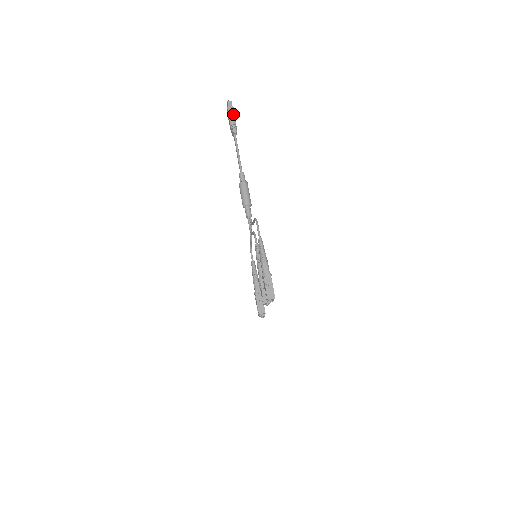
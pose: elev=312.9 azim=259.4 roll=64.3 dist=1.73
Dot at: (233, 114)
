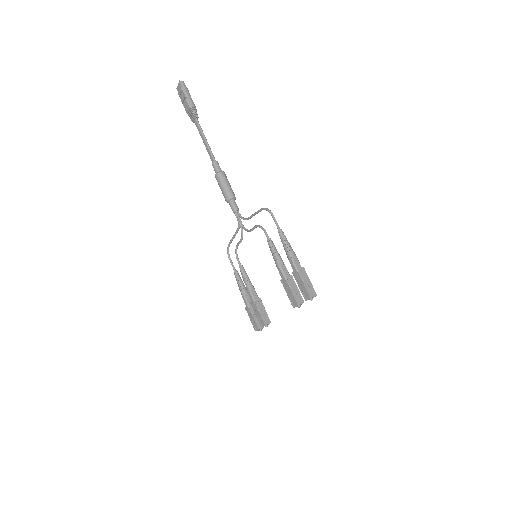
Dot at: (190, 96)
